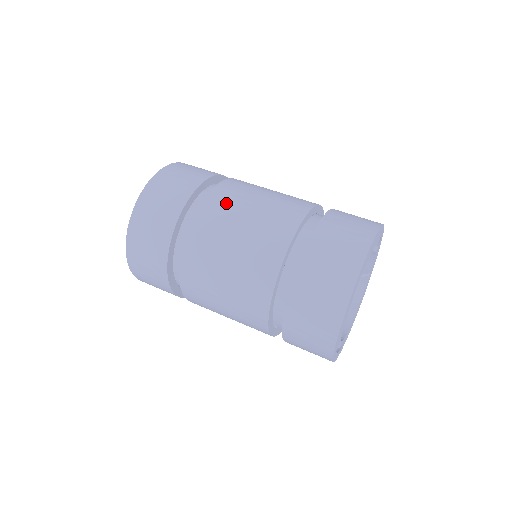
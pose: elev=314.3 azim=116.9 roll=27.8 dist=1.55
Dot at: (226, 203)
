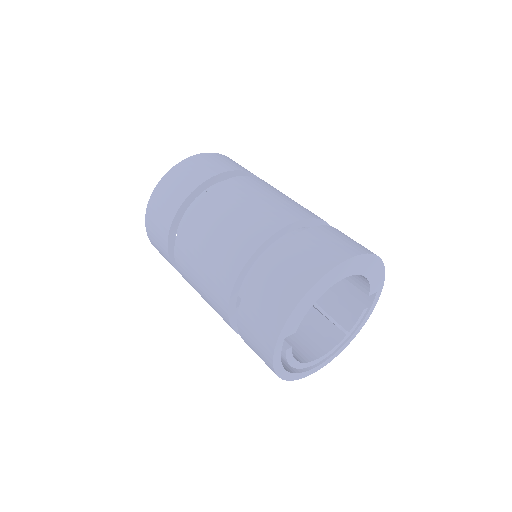
Dot at: (267, 185)
